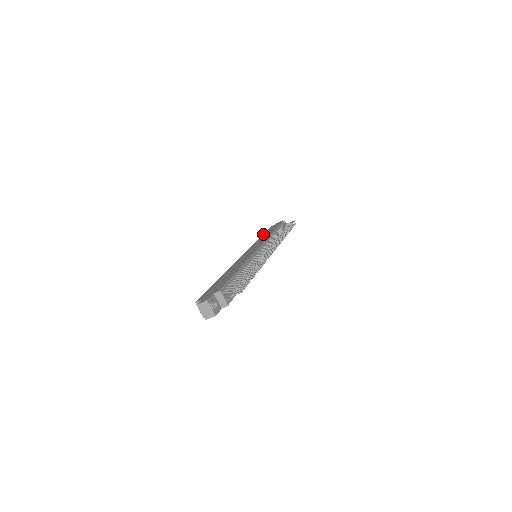
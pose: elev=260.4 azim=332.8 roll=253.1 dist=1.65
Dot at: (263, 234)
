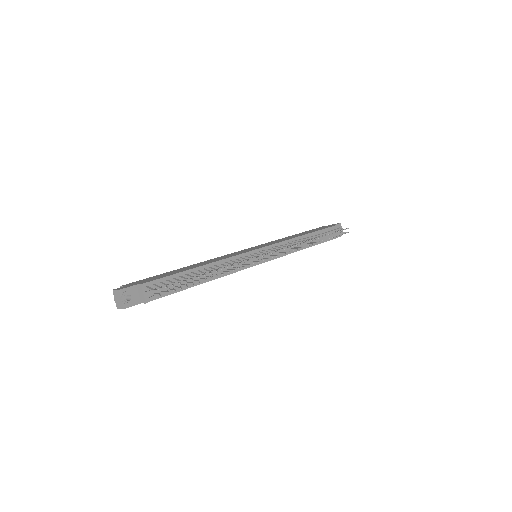
Dot at: occluded
